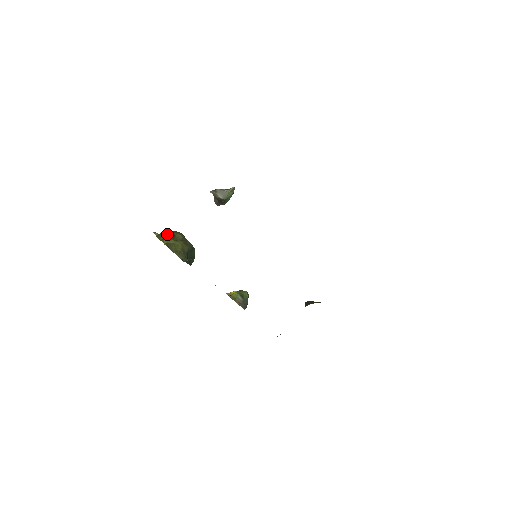
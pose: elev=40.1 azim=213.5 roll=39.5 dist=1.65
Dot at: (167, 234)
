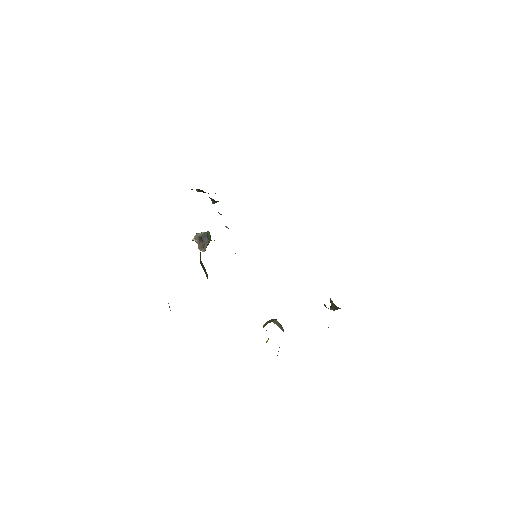
Dot at: occluded
